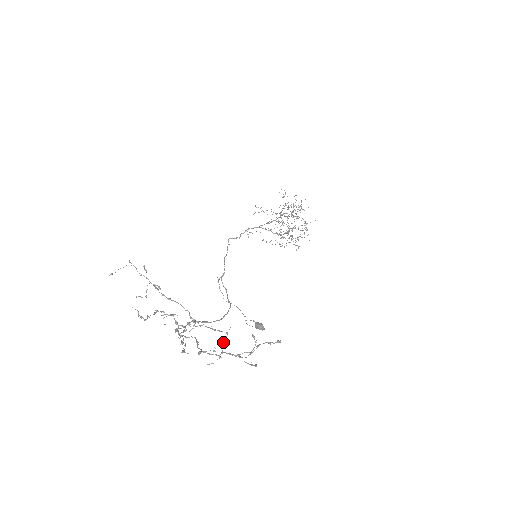
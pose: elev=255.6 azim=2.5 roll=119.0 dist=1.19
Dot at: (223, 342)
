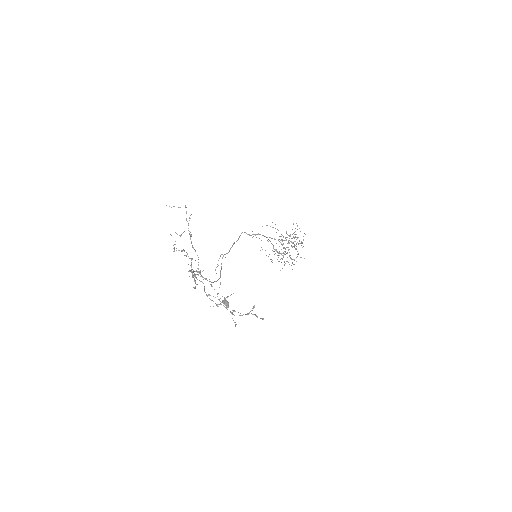
Dot at: (225, 298)
